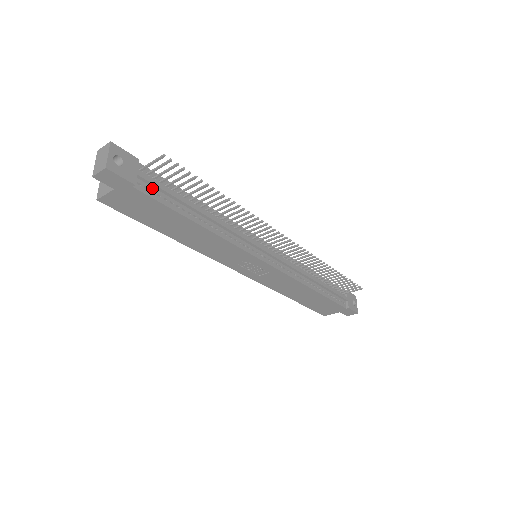
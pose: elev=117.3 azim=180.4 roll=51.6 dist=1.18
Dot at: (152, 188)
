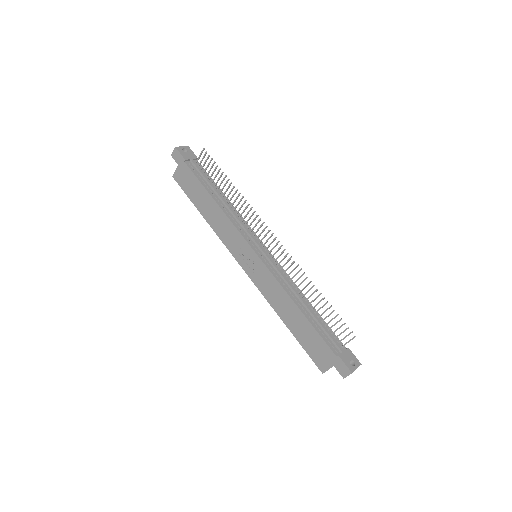
Dot at: (196, 170)
